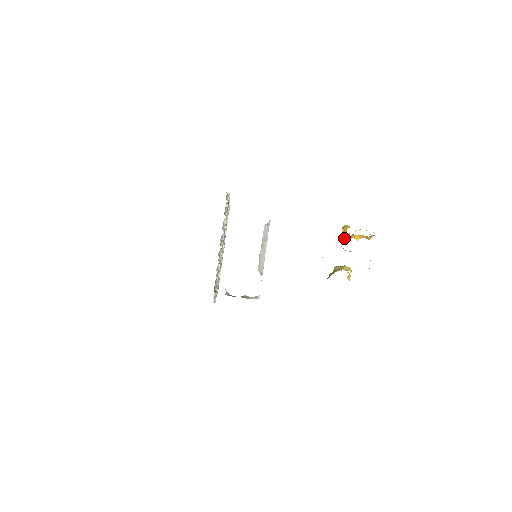
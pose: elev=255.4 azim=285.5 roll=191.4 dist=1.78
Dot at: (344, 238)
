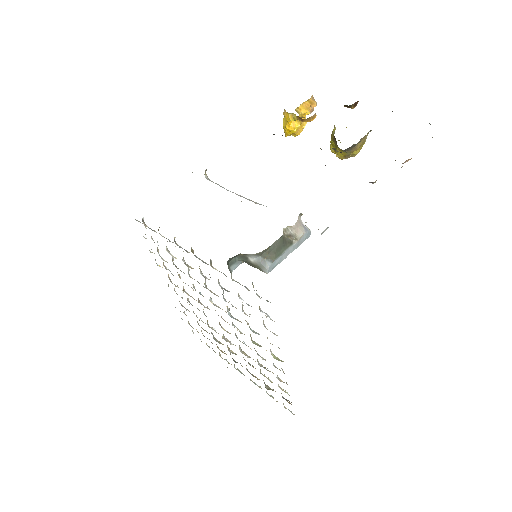
Dot at: (295, 120)
